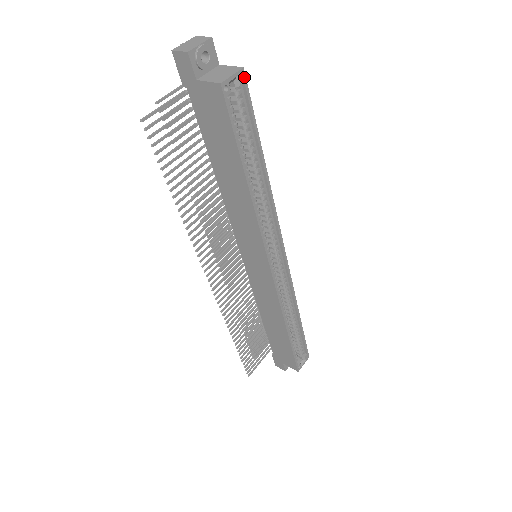
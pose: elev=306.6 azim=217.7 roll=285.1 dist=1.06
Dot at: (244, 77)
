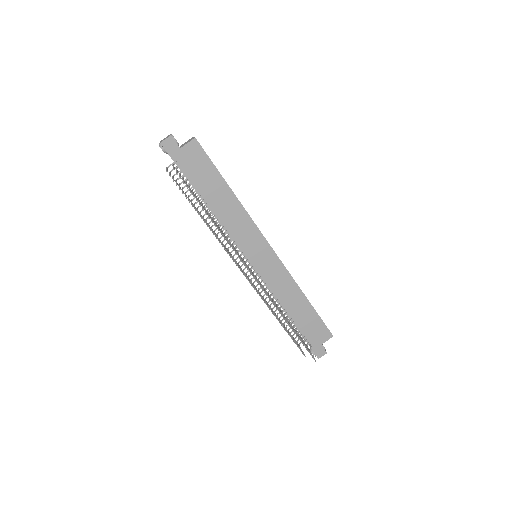
Dot at: occluded
